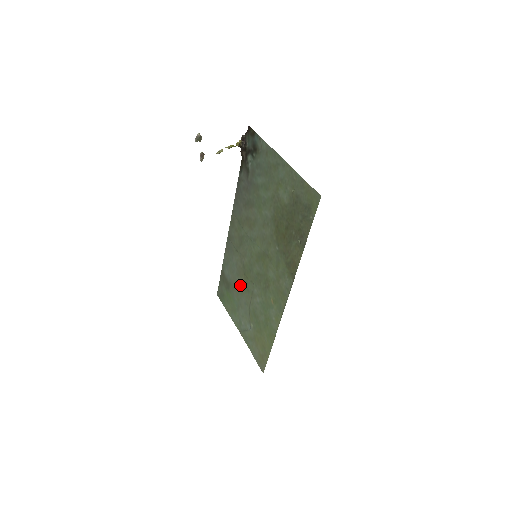
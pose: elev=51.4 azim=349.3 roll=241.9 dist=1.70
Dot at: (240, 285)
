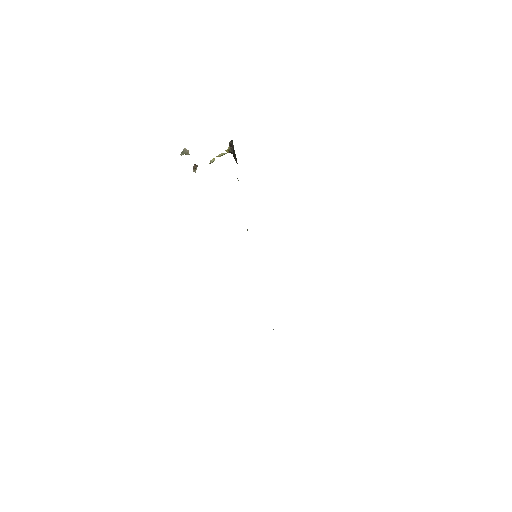
Dot at: occluded
